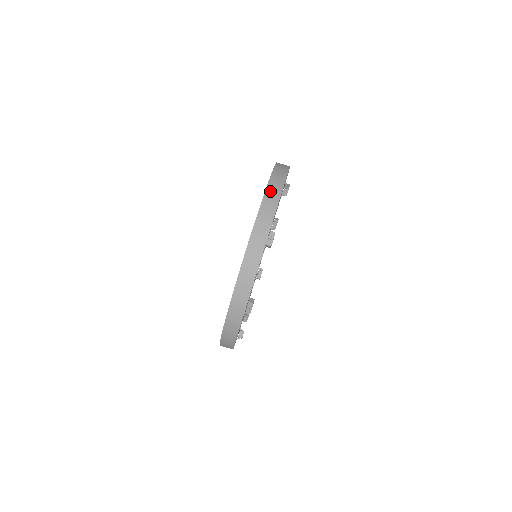
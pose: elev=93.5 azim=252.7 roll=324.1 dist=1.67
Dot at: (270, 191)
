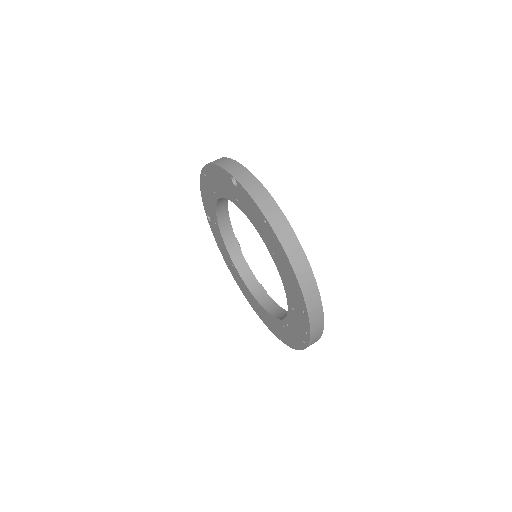
Dot at: (278, 229)
